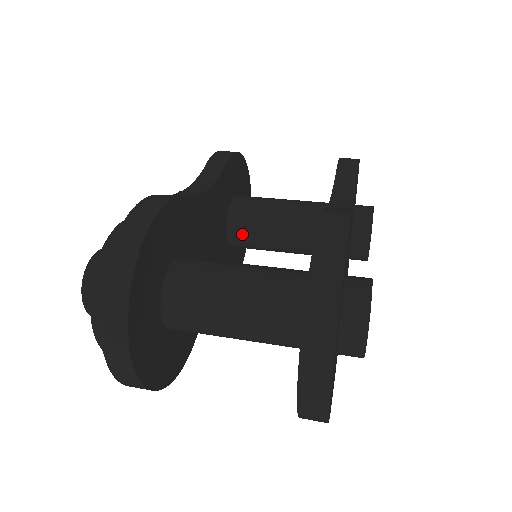
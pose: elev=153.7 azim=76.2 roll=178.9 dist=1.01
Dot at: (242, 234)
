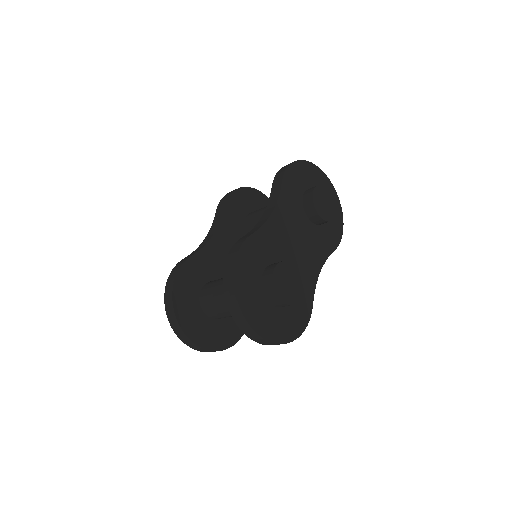
Dot at: occluded
